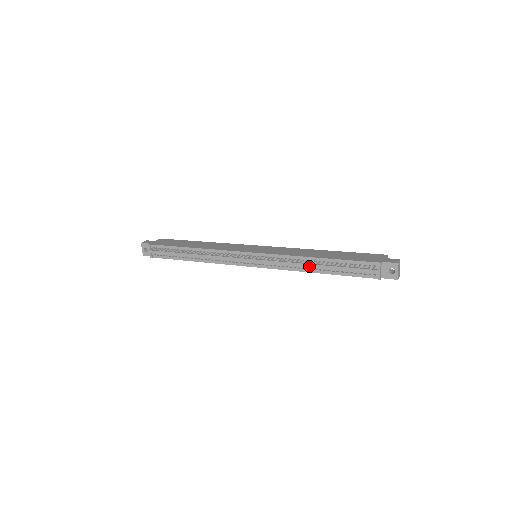
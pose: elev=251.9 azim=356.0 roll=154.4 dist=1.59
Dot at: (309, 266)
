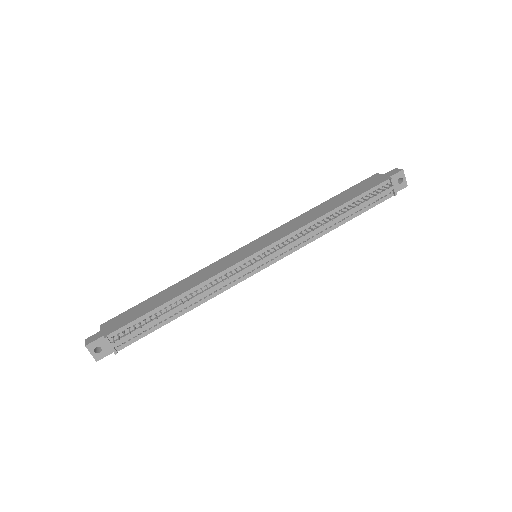
Dot at: (329, 224)
